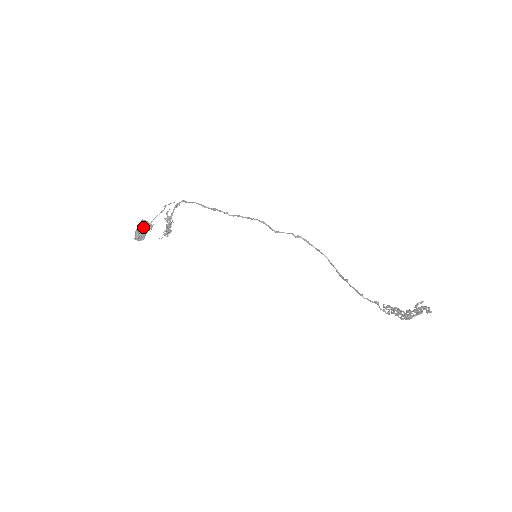
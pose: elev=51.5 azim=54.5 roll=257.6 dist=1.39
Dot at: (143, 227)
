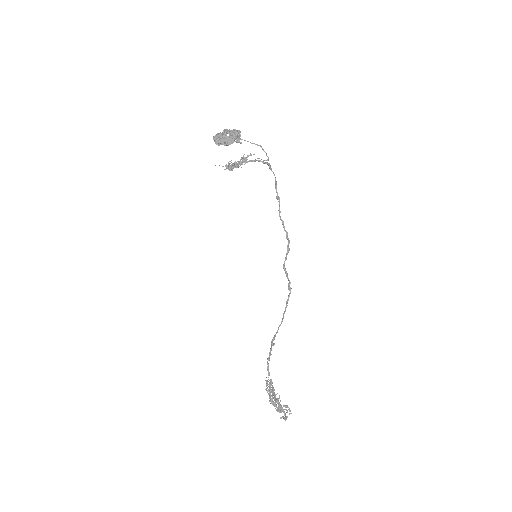
Dot at: (227, 138)
